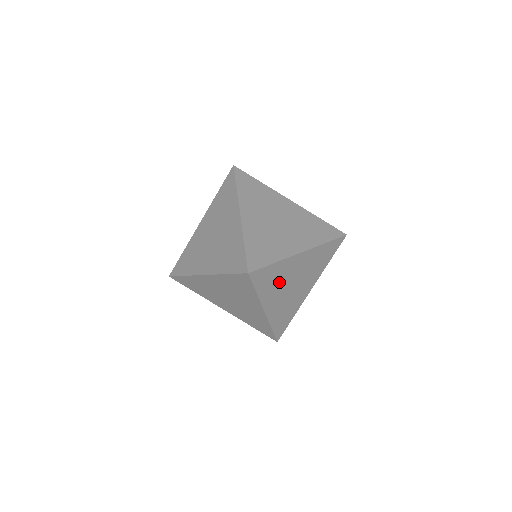
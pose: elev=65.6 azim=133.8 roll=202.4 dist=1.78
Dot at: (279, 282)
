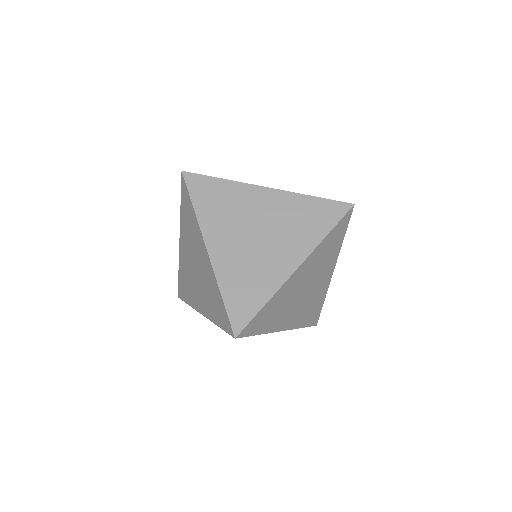
Dot at: (283, 306)
